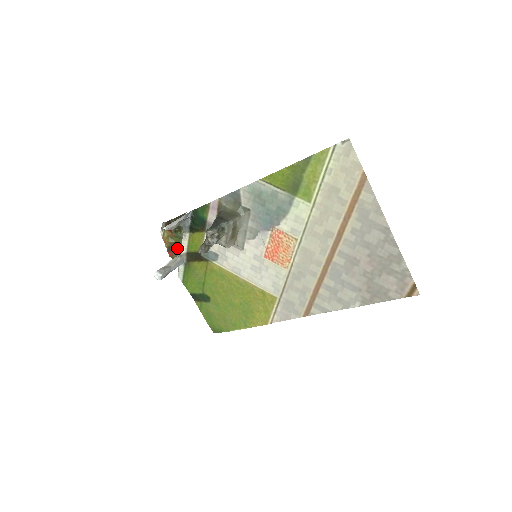
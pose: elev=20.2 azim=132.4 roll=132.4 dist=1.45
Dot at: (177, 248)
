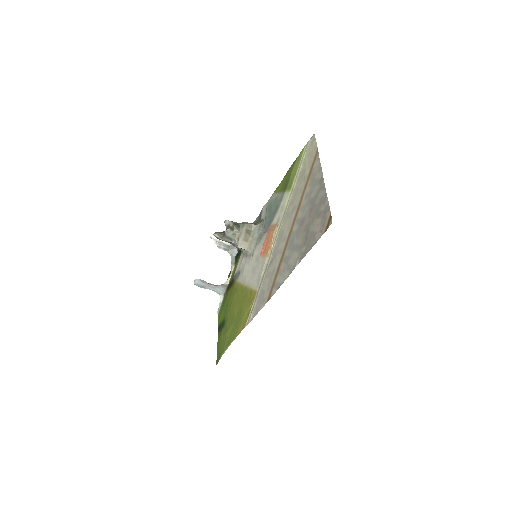
Dot at: occluded
